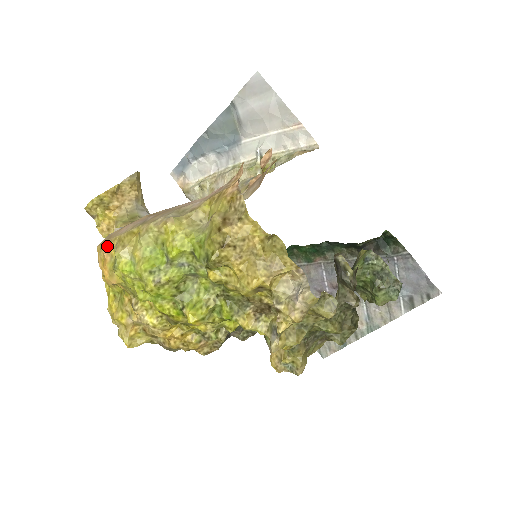
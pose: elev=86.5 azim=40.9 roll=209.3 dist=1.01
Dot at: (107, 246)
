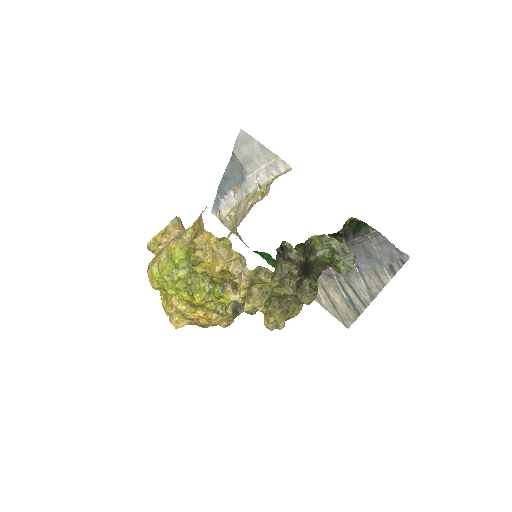
Dot at: (149, 266)
